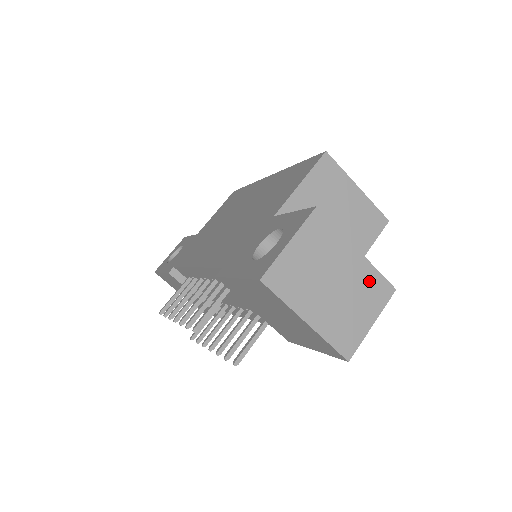
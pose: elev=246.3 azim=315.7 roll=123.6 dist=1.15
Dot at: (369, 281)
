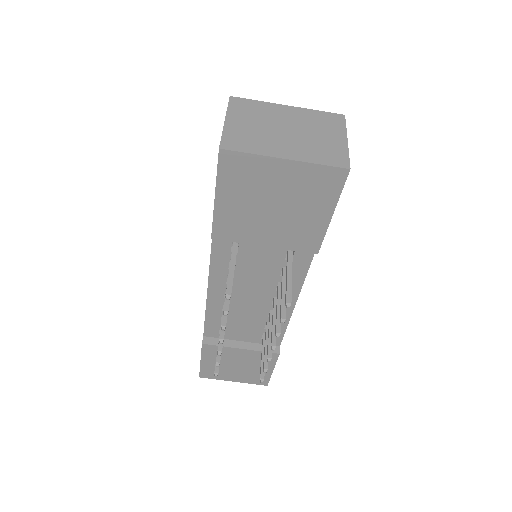
Dot at: (316, 118)
